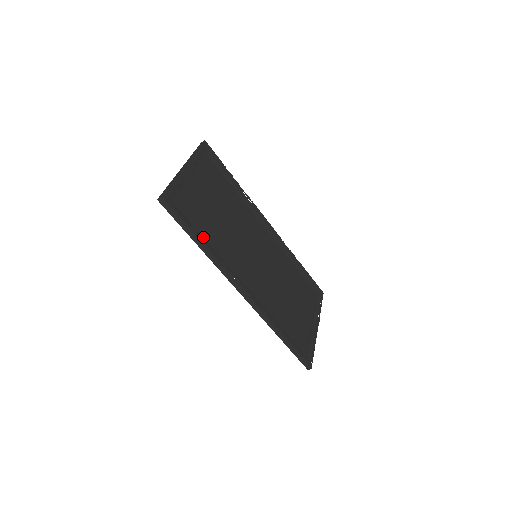
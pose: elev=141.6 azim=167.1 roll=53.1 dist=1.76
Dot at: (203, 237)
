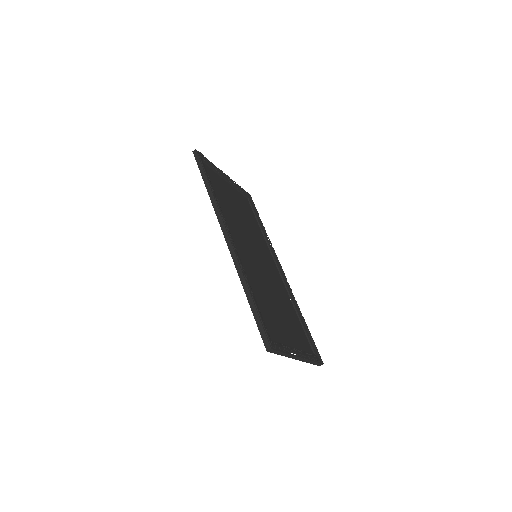
Dot at: (214, 191)
